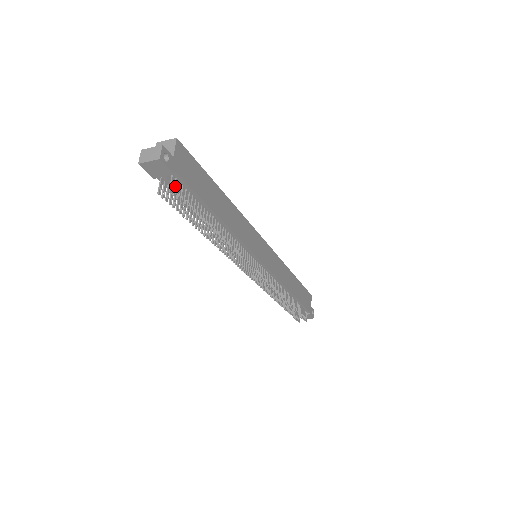
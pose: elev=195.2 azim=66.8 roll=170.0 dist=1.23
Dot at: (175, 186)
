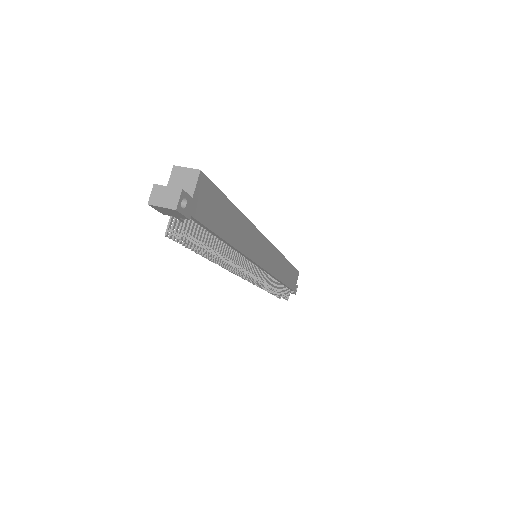
Dot at: (187, 229)
